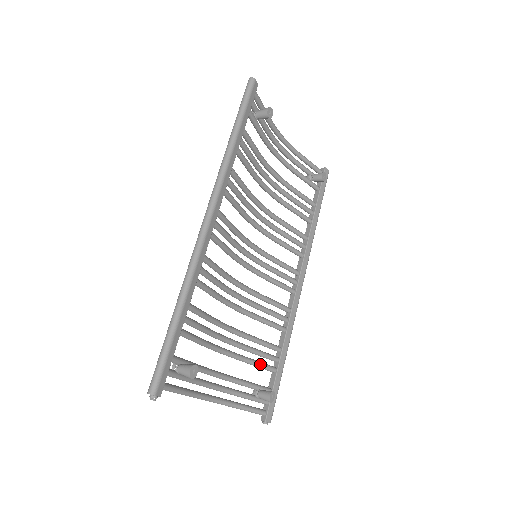
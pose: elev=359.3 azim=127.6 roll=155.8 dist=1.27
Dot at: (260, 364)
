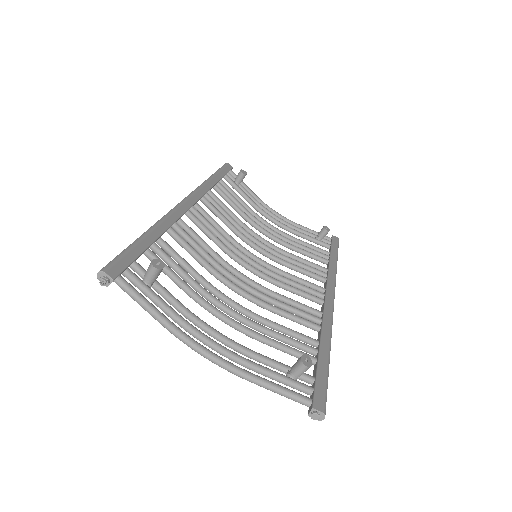
Dot at: (287, 346)
